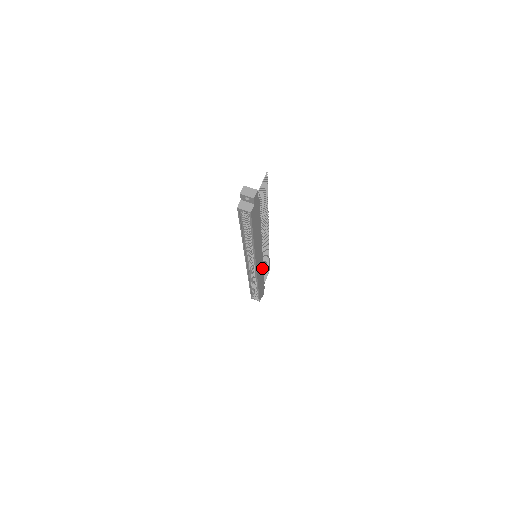
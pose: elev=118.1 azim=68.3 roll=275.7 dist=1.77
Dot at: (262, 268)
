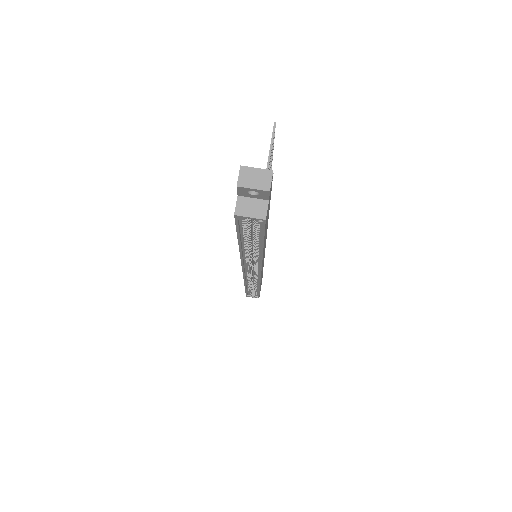
Dot at: occluded
